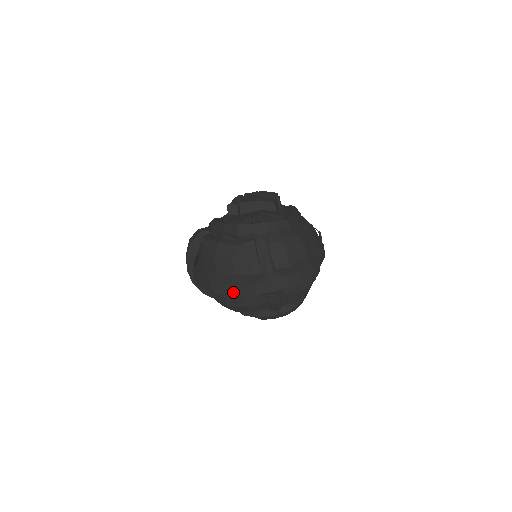
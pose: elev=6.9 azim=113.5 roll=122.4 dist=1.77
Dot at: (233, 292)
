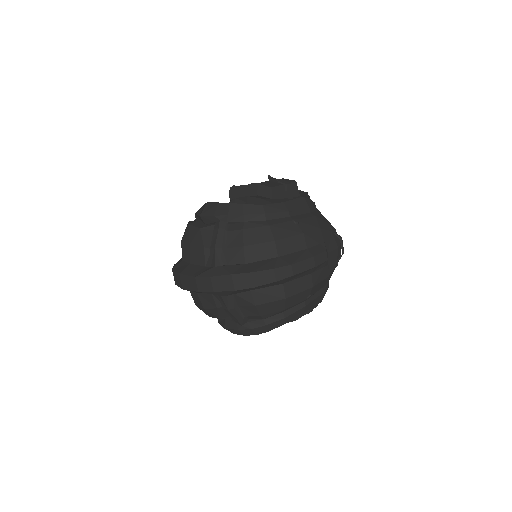
Dot at: (182, 284)
